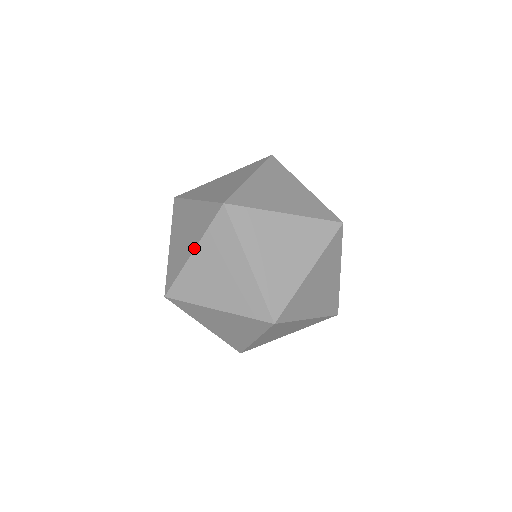
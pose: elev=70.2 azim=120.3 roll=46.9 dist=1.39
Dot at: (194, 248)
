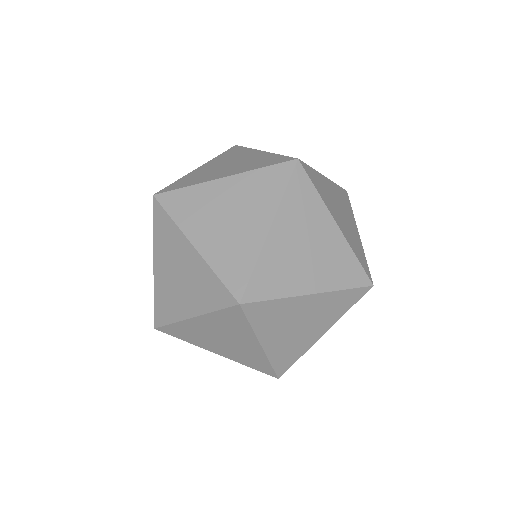
Dot at: (229, 175)
